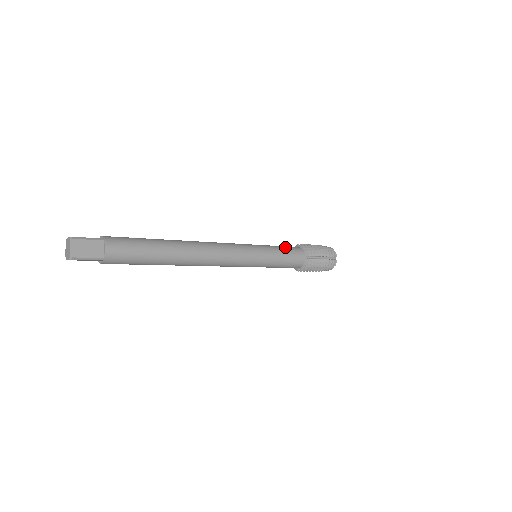
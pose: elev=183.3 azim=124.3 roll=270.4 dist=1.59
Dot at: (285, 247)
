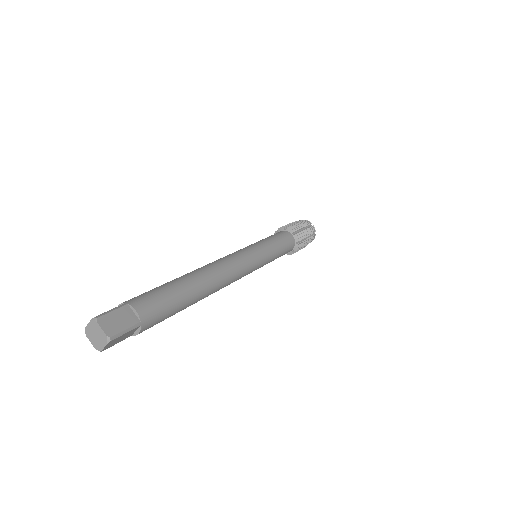
Dot at: (284, 245)
